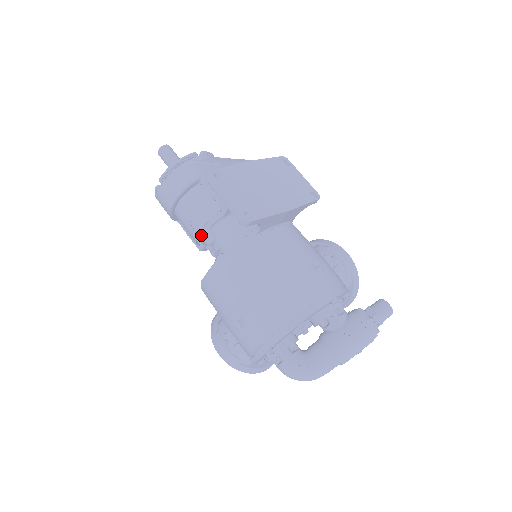
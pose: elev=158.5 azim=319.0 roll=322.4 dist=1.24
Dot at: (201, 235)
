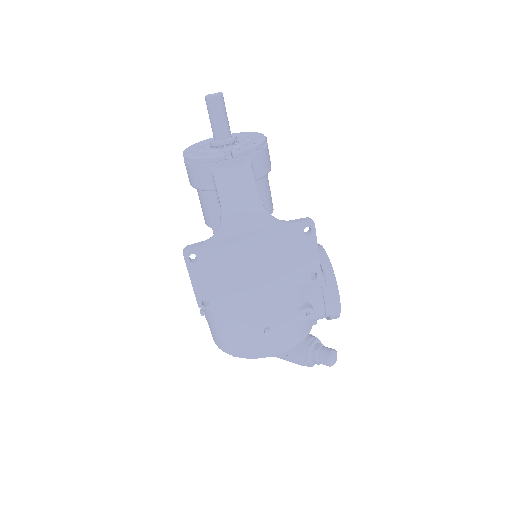
Dot at: occluded
